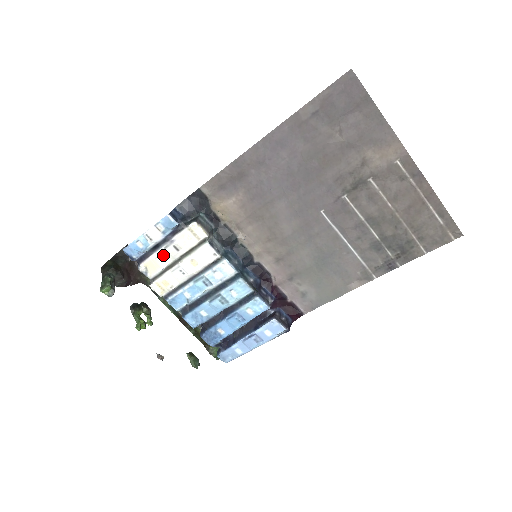
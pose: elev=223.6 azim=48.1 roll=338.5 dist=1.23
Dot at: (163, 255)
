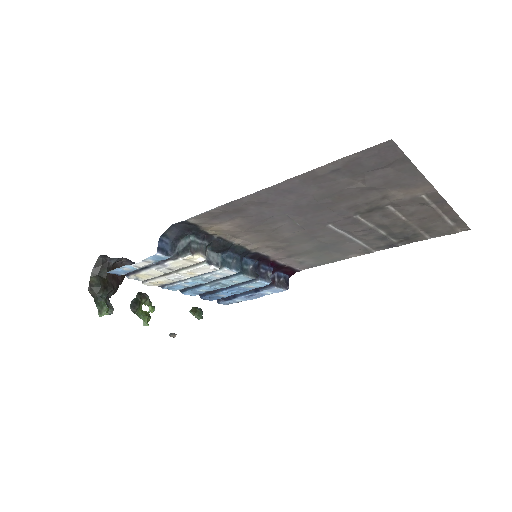
Dot at: (155, 271)
